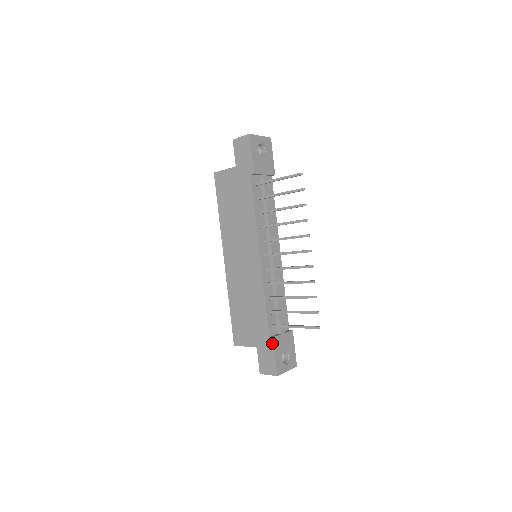
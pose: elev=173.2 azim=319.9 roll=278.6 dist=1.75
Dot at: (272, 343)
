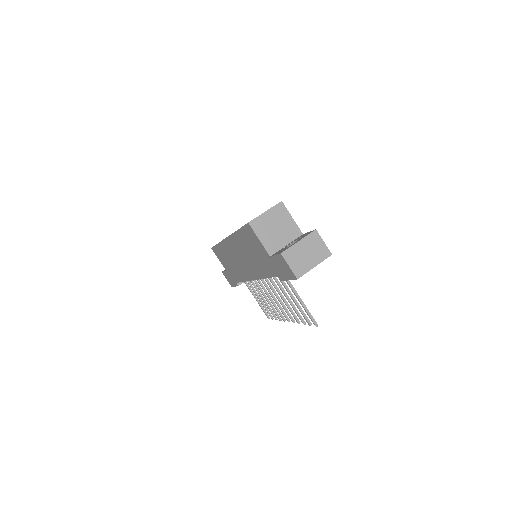
Dot at: (236, 285)
